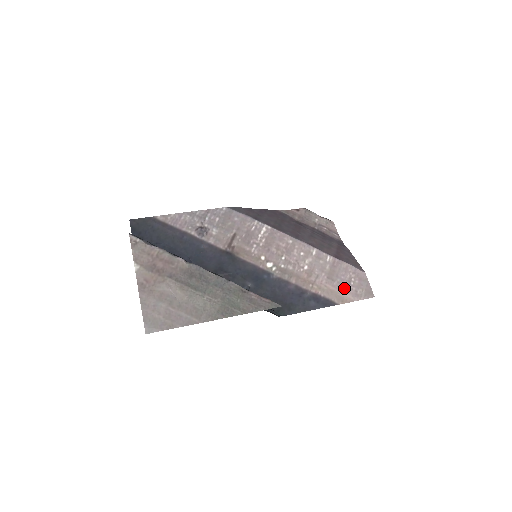
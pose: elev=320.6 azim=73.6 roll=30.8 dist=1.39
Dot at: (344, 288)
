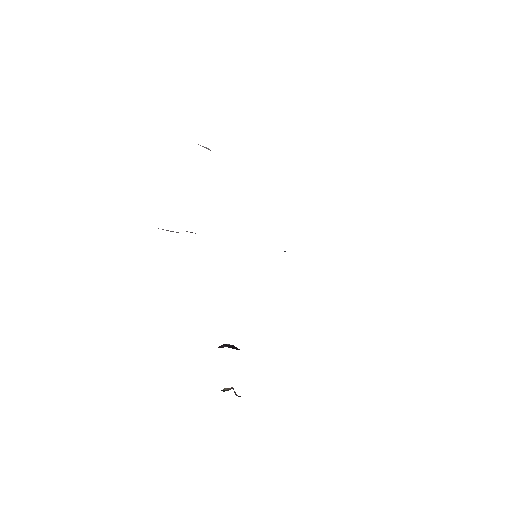
Dot at: occluded
